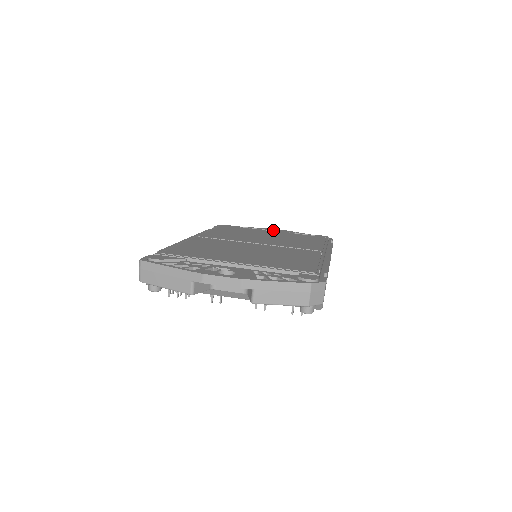
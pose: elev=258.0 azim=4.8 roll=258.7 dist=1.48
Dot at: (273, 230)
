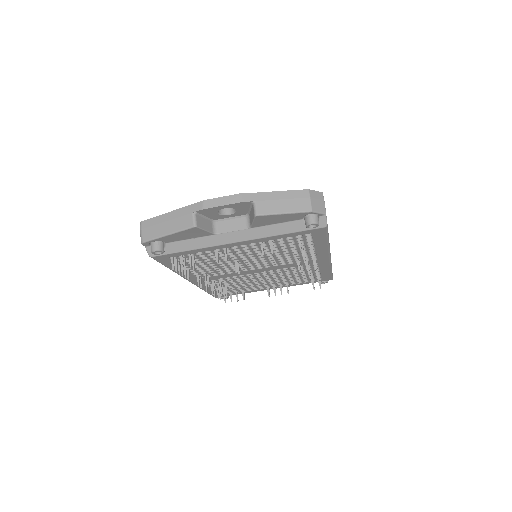
Dot at: occluded
